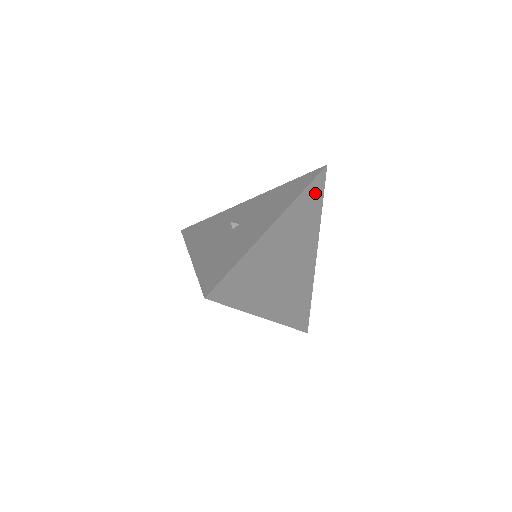
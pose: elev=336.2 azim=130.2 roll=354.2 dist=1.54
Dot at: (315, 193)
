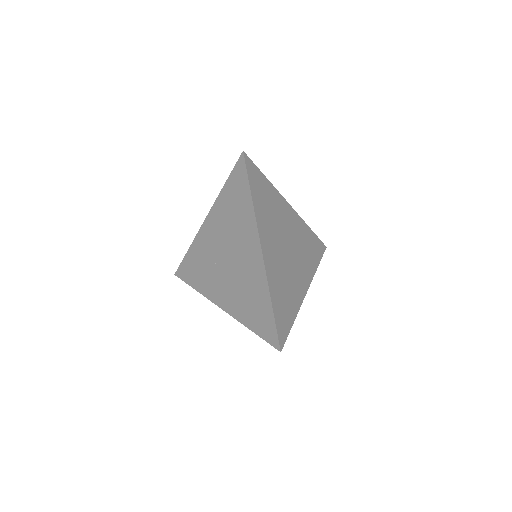
Dot at: (316, 247)
